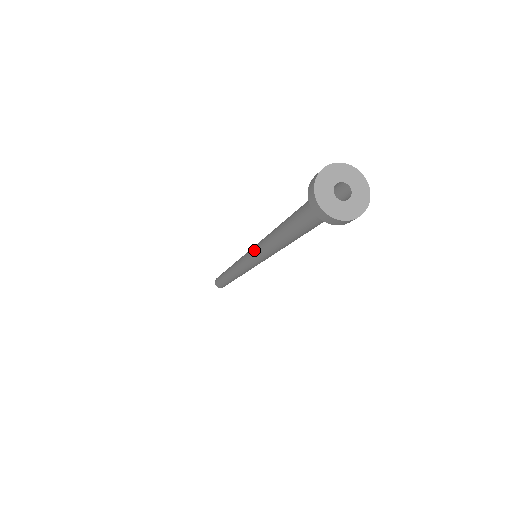
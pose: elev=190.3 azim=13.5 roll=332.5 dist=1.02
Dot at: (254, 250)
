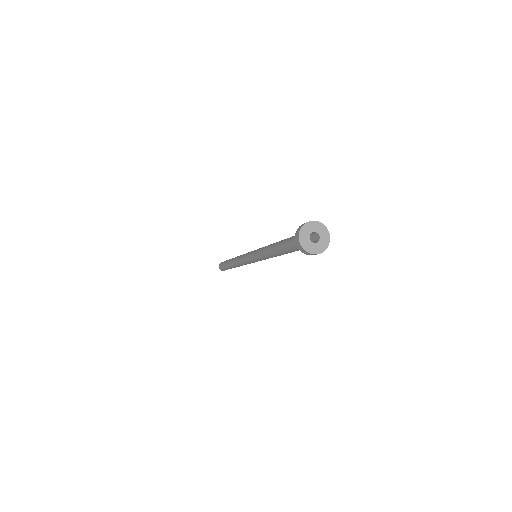
Dot at: (256, 256)
